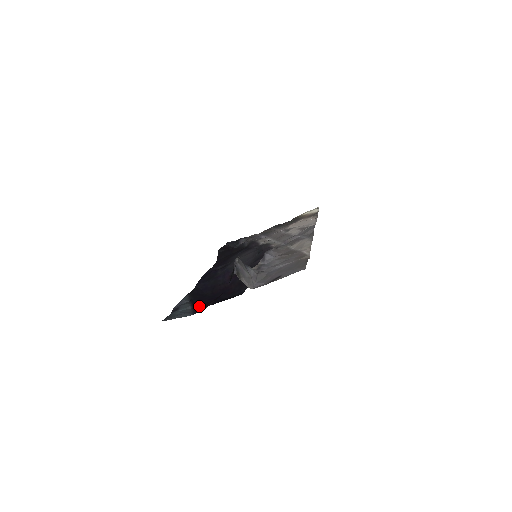
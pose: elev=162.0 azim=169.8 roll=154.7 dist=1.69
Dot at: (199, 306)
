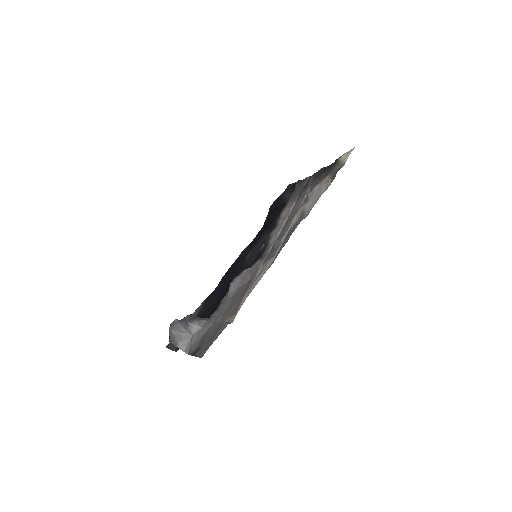
Dot at: occluded
